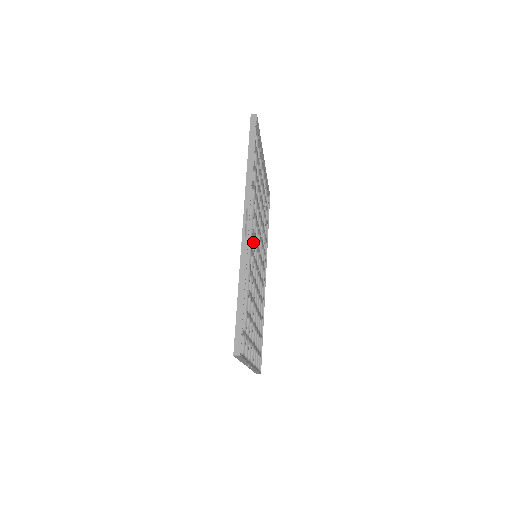
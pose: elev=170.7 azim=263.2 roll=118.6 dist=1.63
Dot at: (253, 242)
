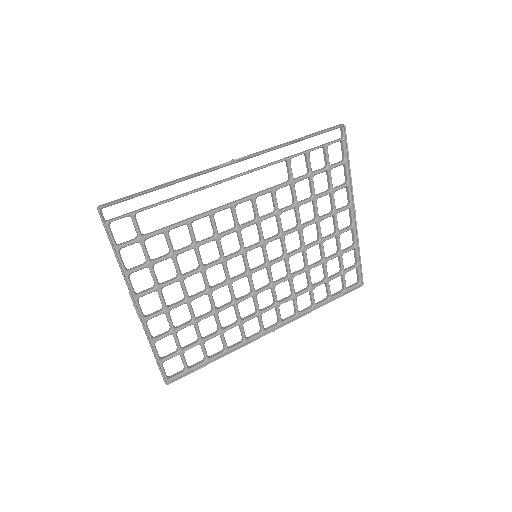
Dot at: (251, 221)
